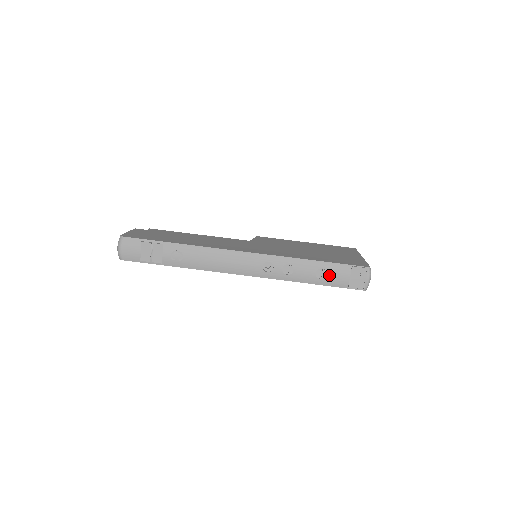
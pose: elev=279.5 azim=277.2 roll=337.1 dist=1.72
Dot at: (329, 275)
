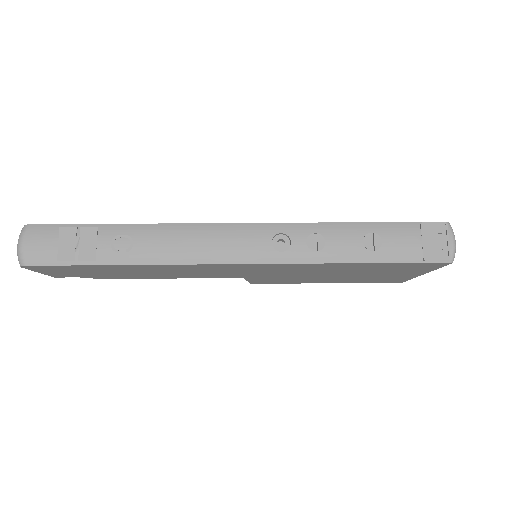
Dot at: (386, 242)
